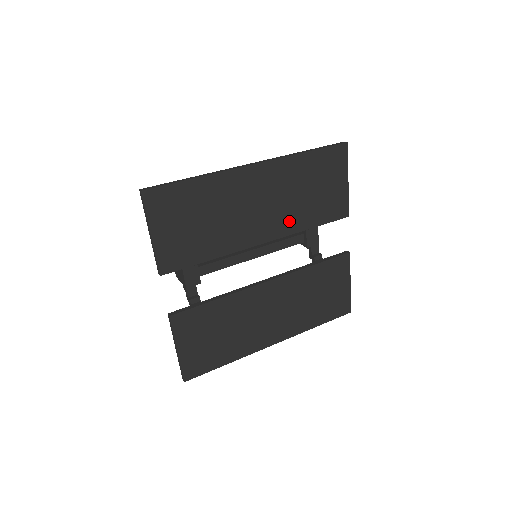
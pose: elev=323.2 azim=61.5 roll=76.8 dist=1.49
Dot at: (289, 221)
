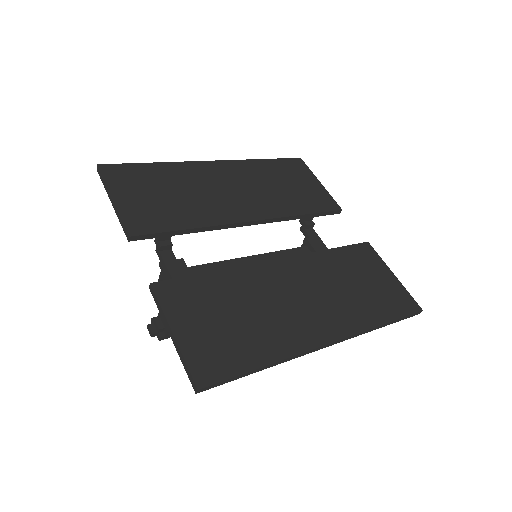
Dot at: (274, 206)
